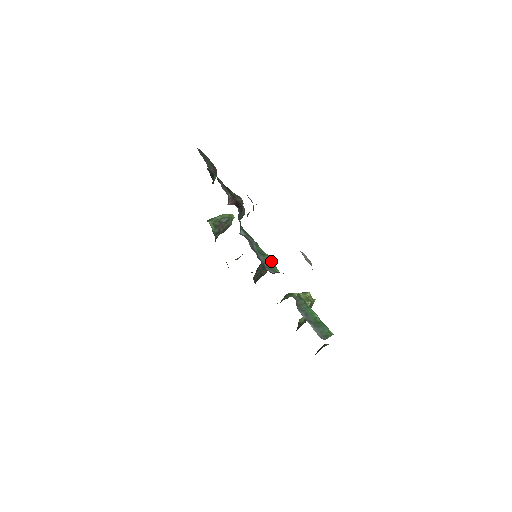
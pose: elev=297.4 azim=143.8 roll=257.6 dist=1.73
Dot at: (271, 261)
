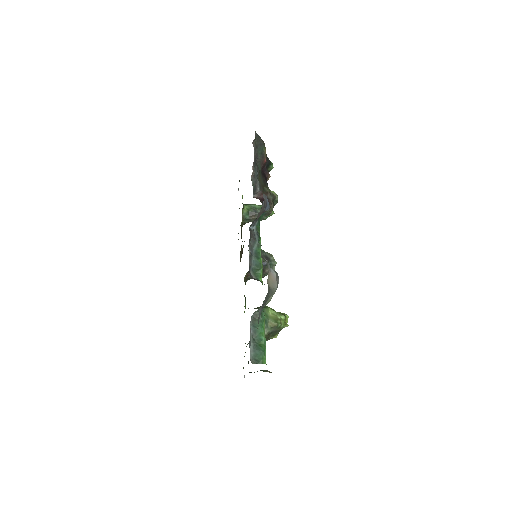
Dot at: (261, 267)
